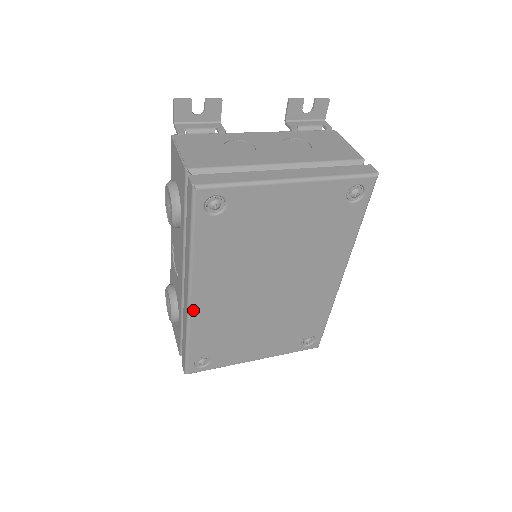
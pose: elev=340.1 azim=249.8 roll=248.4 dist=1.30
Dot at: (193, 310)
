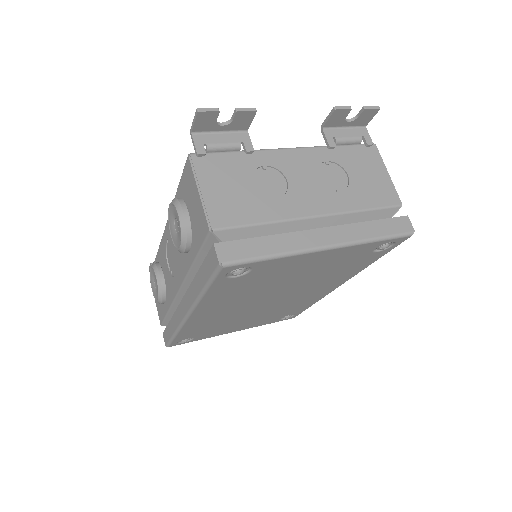
Dot at: (188, 322)
